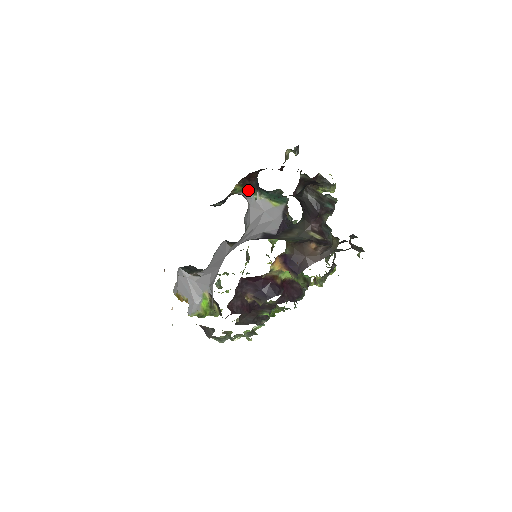
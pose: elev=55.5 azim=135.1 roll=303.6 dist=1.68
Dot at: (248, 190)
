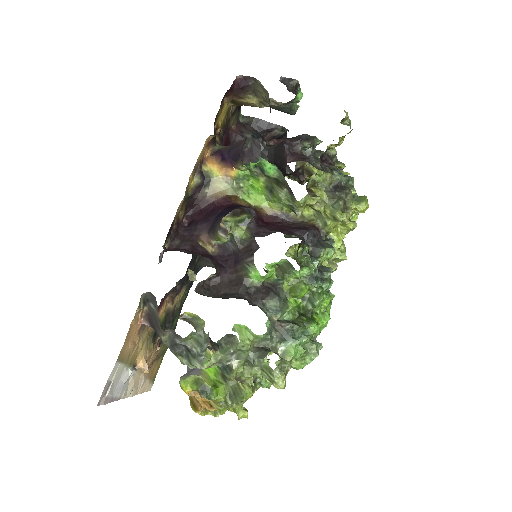
Dot at: (242, 218)
